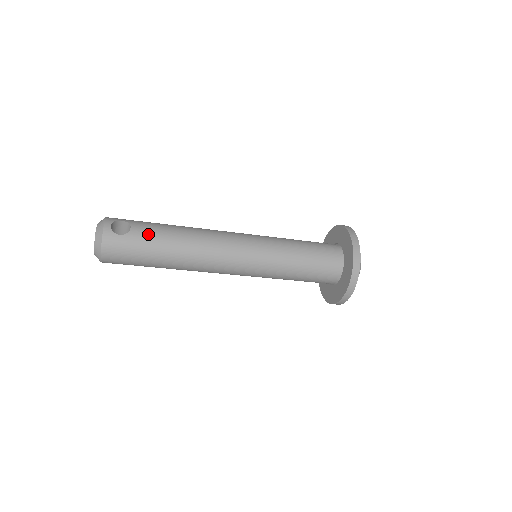
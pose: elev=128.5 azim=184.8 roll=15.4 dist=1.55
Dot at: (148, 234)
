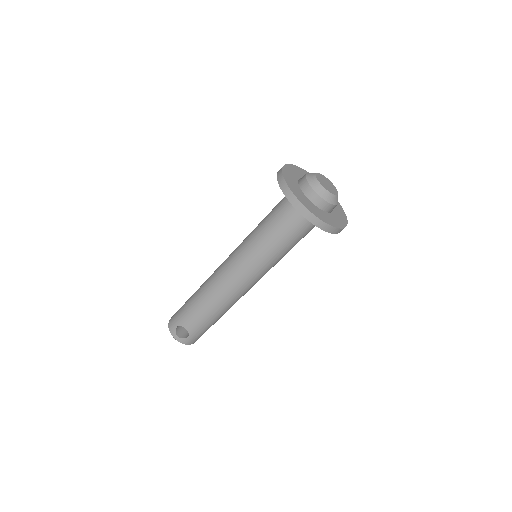
Dot at: (196, 324)
